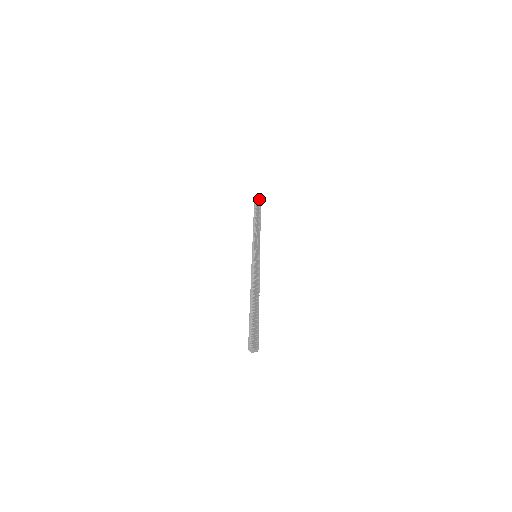
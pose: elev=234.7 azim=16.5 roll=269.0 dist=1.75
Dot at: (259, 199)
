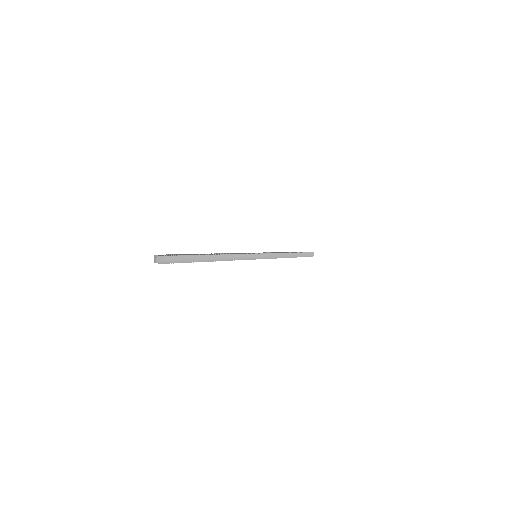
Dot at: (309, 252)
